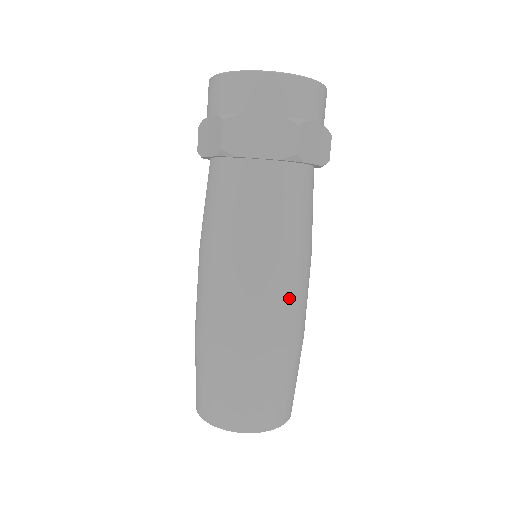
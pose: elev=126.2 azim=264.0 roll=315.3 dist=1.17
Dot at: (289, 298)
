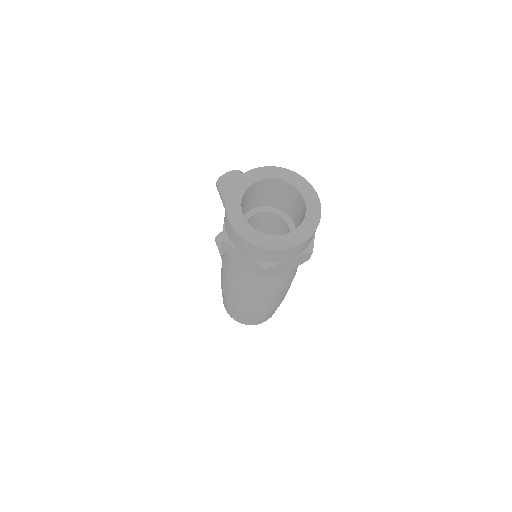
Dot at: occluded
